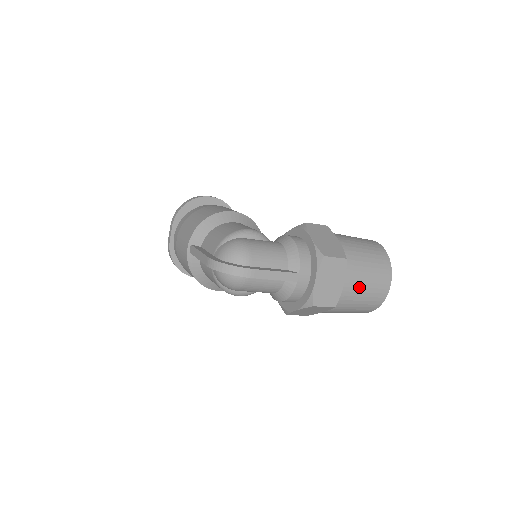
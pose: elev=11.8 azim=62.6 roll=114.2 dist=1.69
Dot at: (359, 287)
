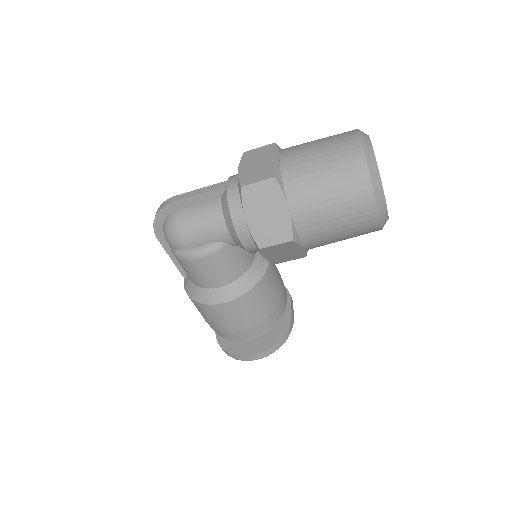
Dot at: (305, 153)
